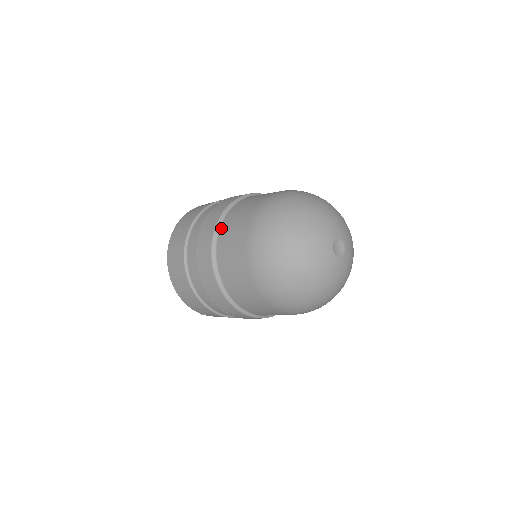
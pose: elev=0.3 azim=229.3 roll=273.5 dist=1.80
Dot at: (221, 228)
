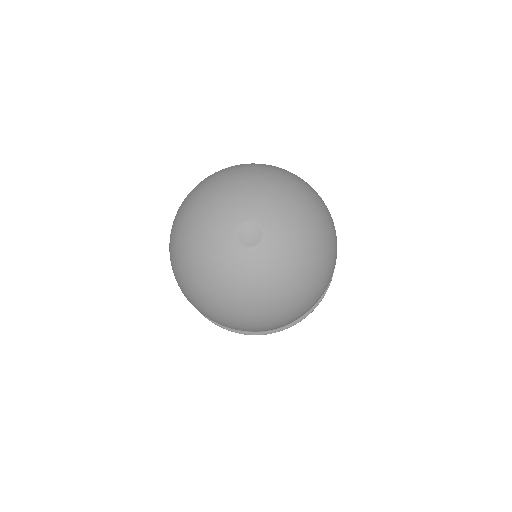
Dot at: occluded
